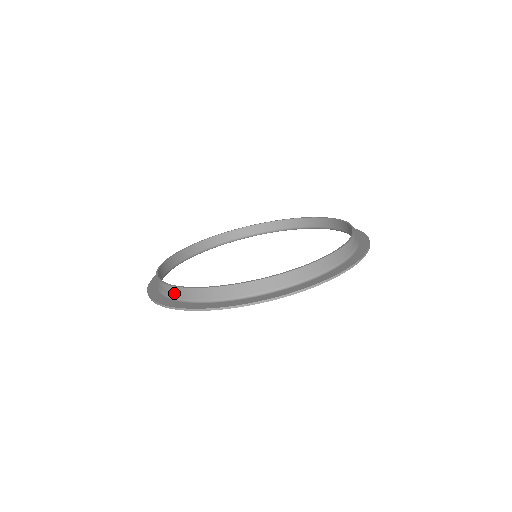
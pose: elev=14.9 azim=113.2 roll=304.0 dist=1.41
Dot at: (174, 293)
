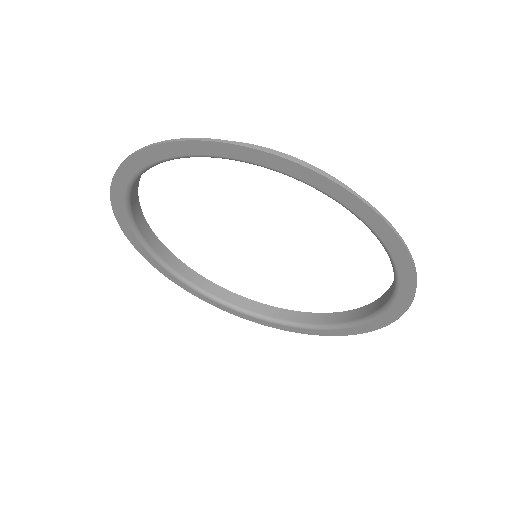
Dot at: occluded
